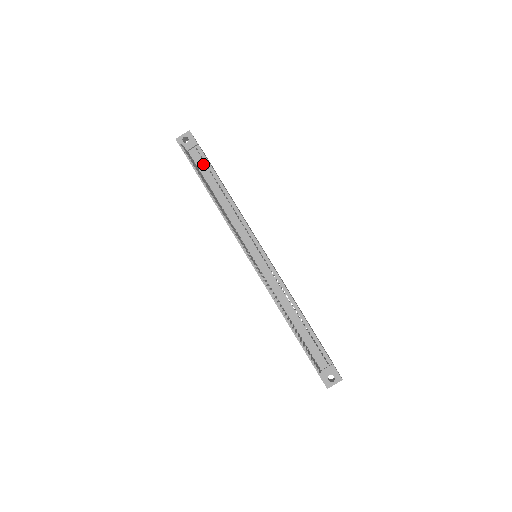
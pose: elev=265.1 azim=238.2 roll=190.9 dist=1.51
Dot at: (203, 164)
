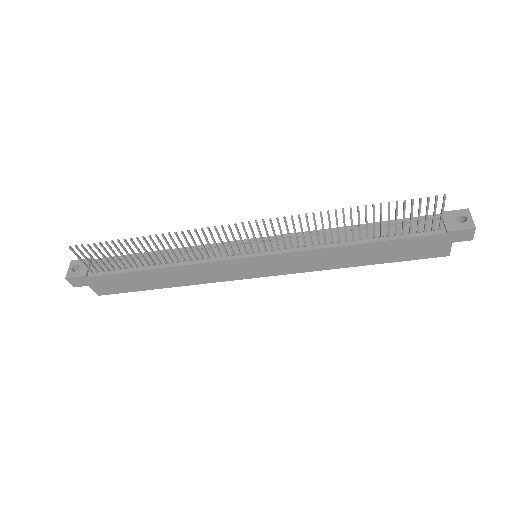
Dot at: occluded
